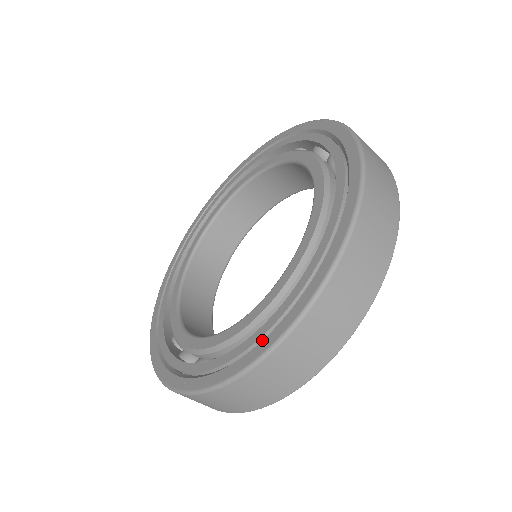
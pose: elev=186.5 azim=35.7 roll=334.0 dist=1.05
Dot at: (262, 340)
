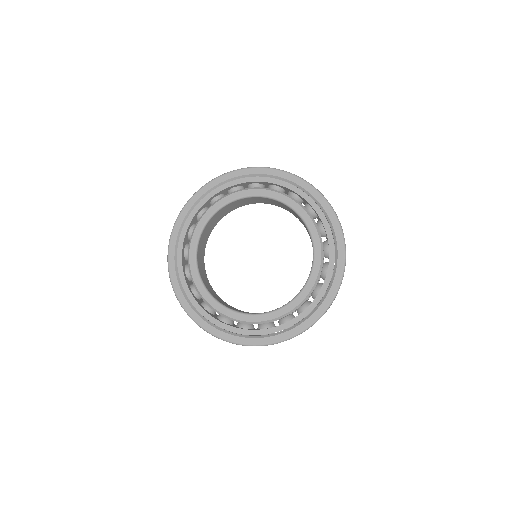
Dot at: (304, 321)
